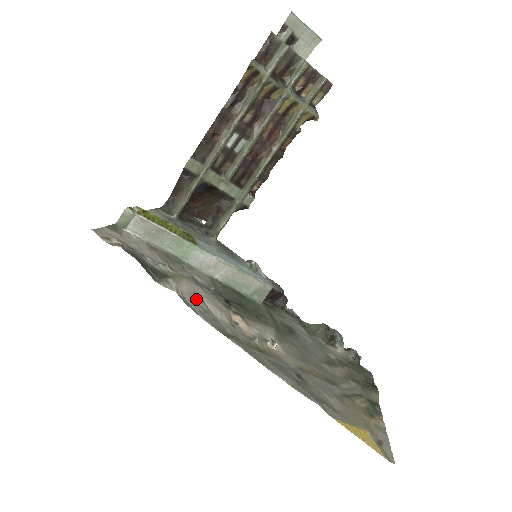
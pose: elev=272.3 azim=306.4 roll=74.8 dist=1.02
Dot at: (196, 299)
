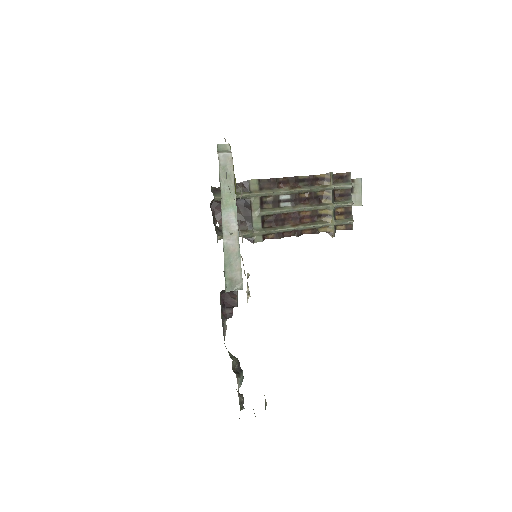
Dot at: occluded
